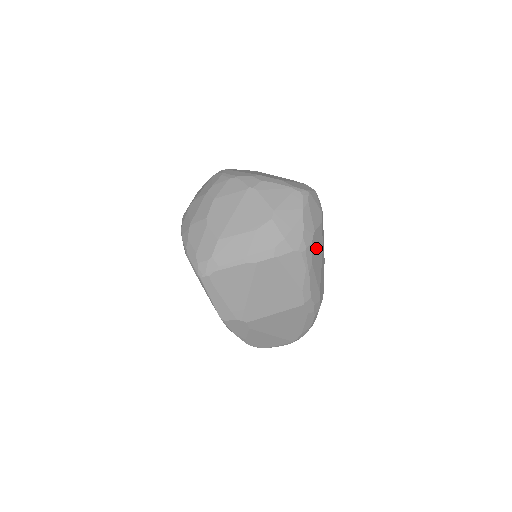
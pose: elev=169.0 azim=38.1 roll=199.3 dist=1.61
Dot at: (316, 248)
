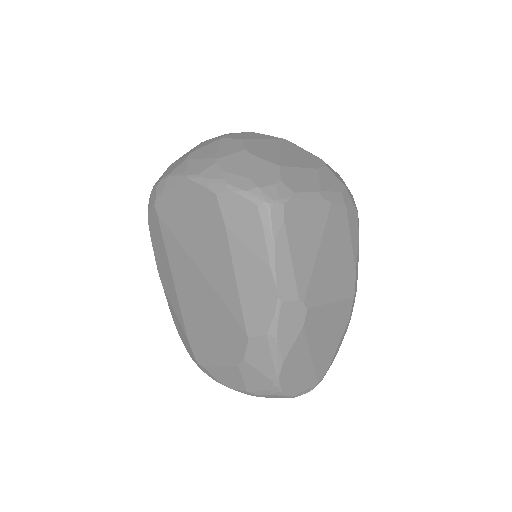
Dot at: occluded
